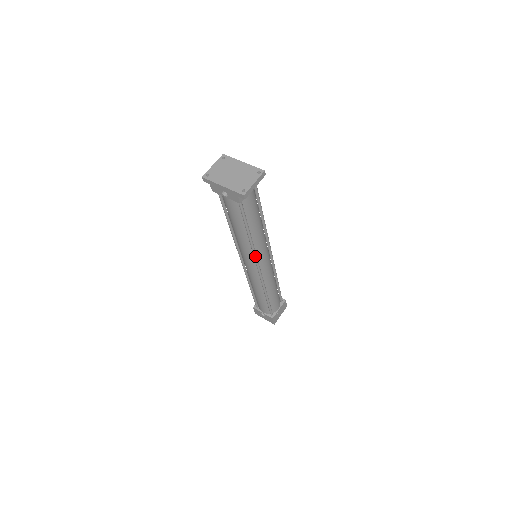
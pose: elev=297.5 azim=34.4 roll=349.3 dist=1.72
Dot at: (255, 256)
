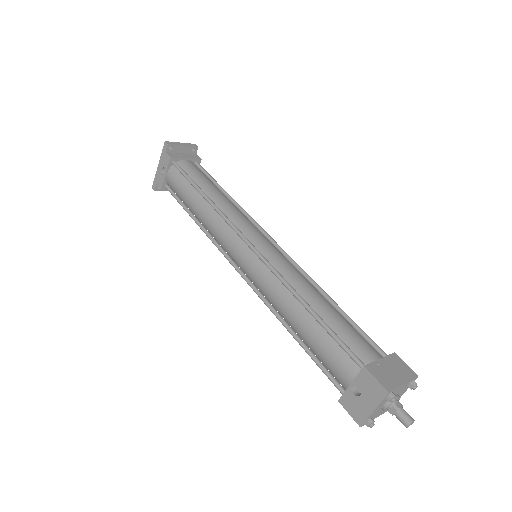
Dot at: (230, 223)
